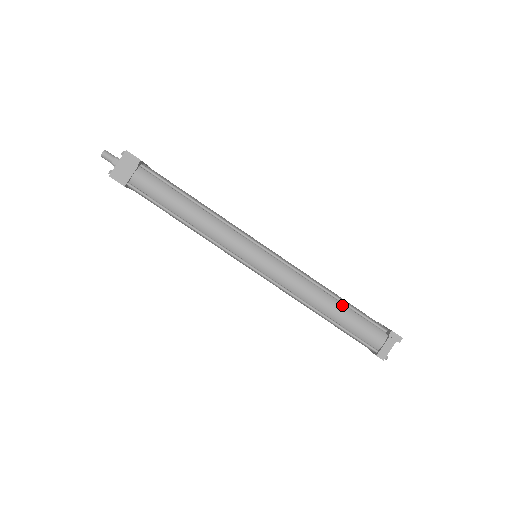
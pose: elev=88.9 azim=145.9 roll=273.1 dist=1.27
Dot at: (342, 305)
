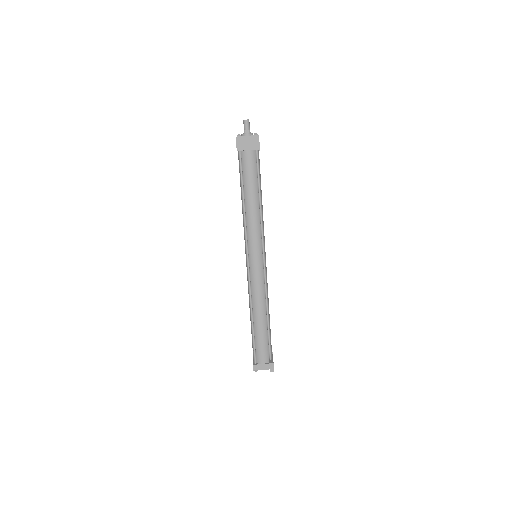
Dot at: (266, 325)
